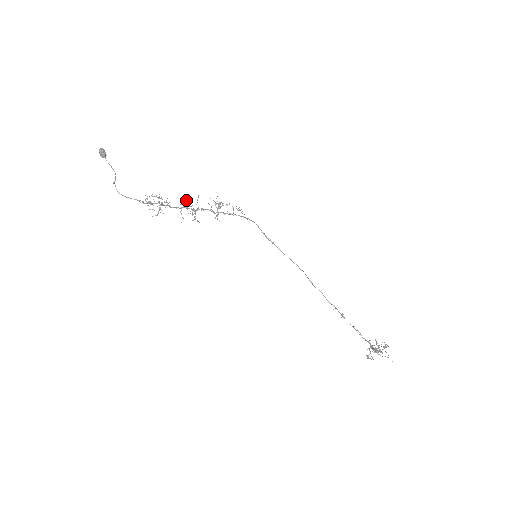
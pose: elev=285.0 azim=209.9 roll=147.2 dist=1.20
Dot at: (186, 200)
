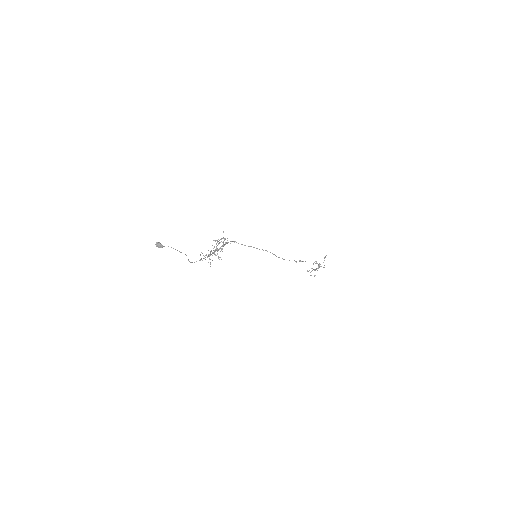
Dot at: occluded
